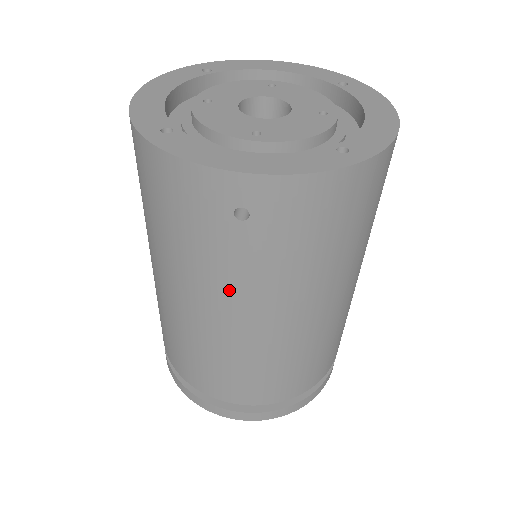
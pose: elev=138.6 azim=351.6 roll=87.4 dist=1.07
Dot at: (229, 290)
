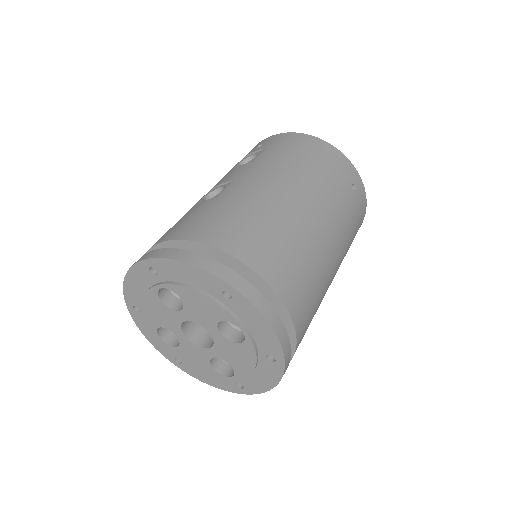
Dot at: (333, 211)
